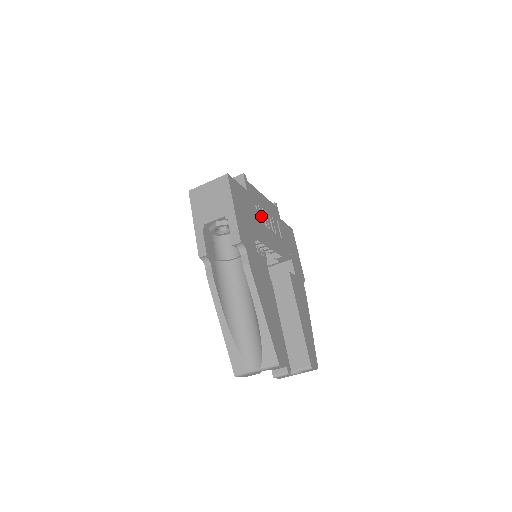
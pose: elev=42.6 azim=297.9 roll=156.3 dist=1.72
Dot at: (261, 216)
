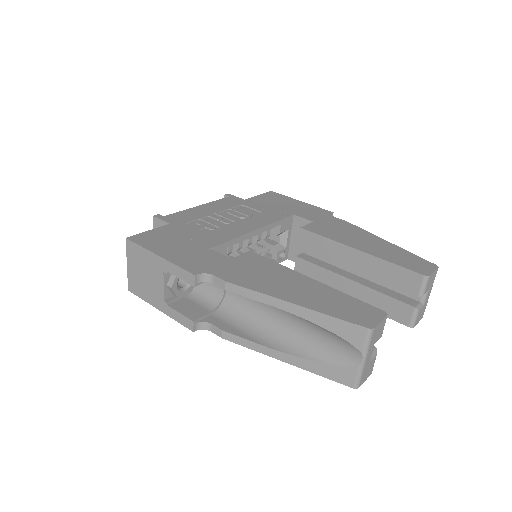
Dot at: (211, 224)
